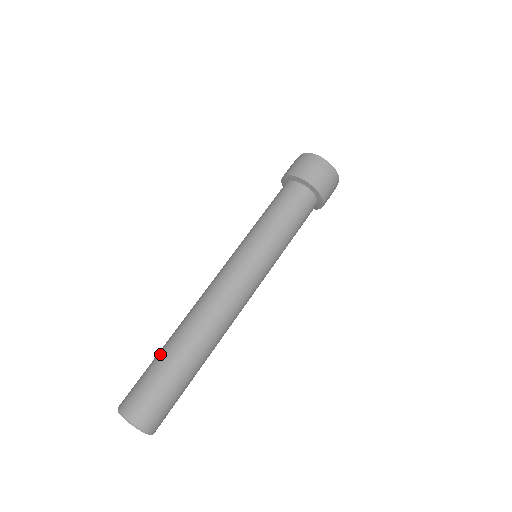
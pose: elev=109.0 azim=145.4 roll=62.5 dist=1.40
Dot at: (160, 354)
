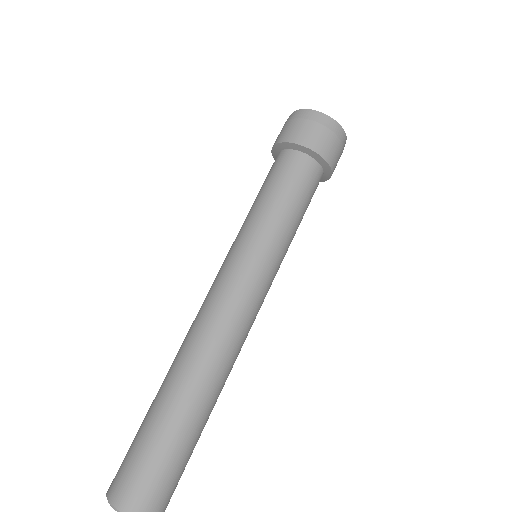
Dot at: (170, 423)
